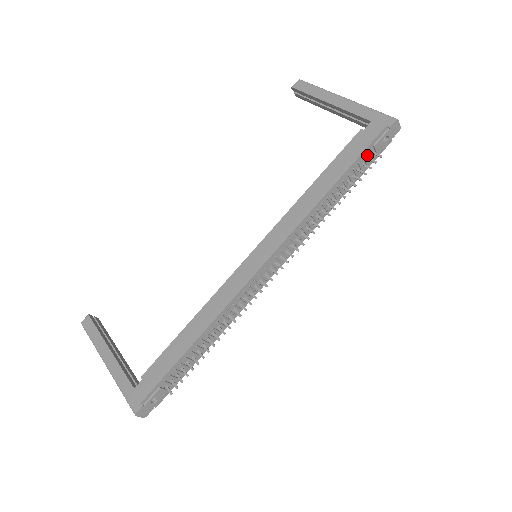
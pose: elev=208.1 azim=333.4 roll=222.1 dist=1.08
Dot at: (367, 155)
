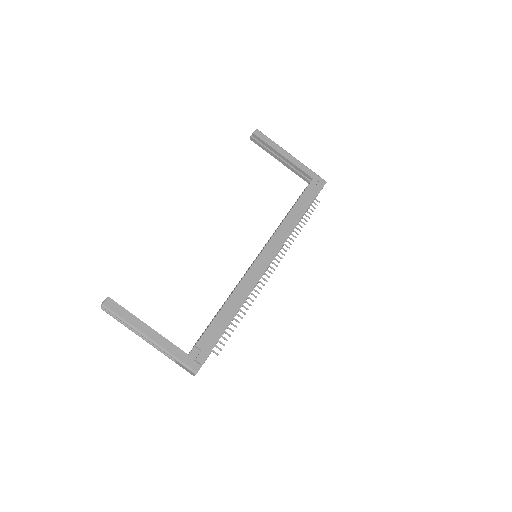
Dot at: occluded
